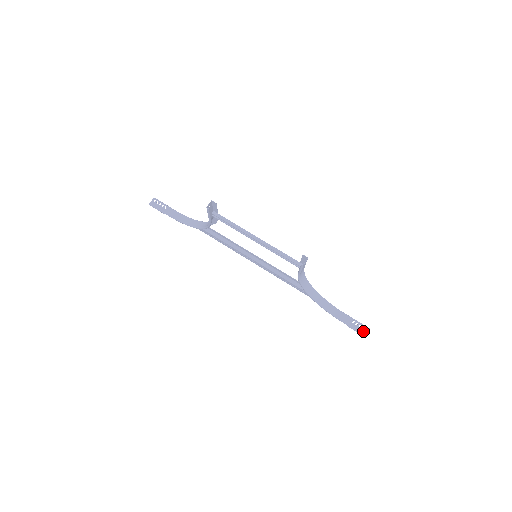
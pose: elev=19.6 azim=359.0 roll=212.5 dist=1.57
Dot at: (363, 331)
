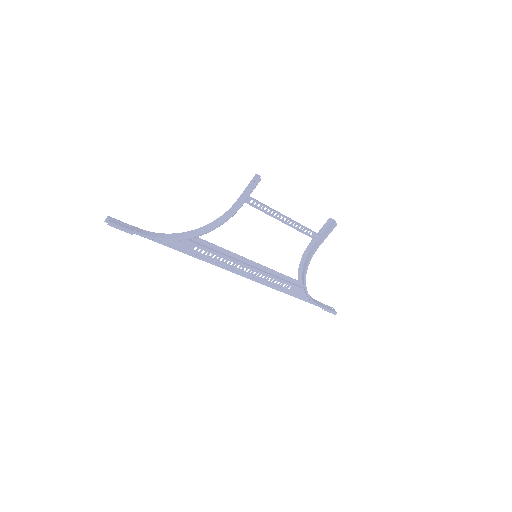
Dot at: (333, 310)
